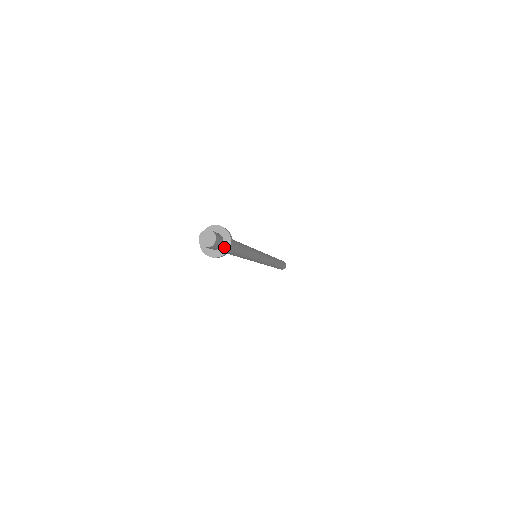
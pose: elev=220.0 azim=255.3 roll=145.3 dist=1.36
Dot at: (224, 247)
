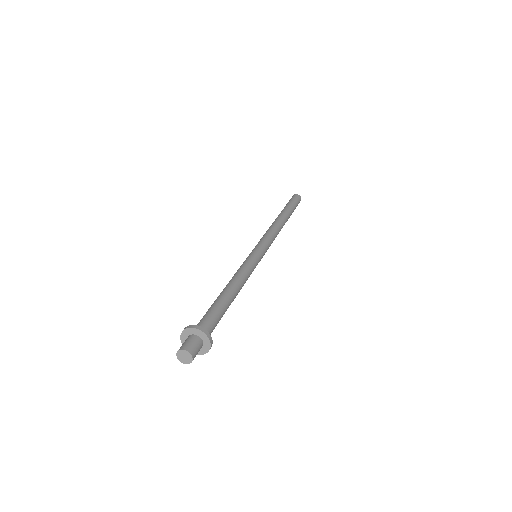
Dot at: (205, 348)
